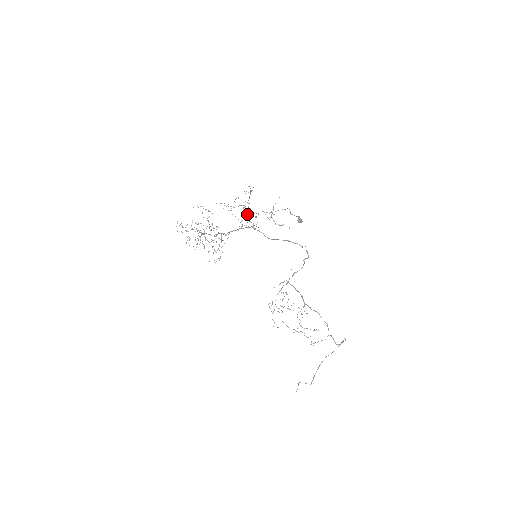
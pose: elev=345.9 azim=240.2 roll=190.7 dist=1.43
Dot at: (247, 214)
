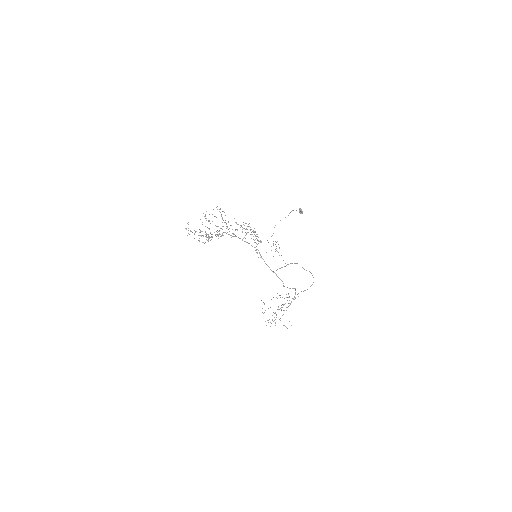
Dot at: occluded
